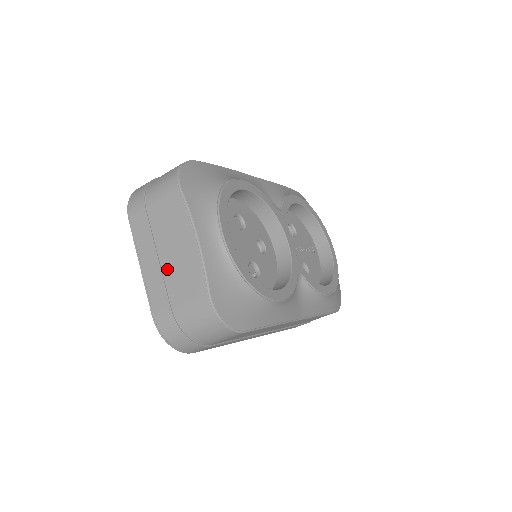
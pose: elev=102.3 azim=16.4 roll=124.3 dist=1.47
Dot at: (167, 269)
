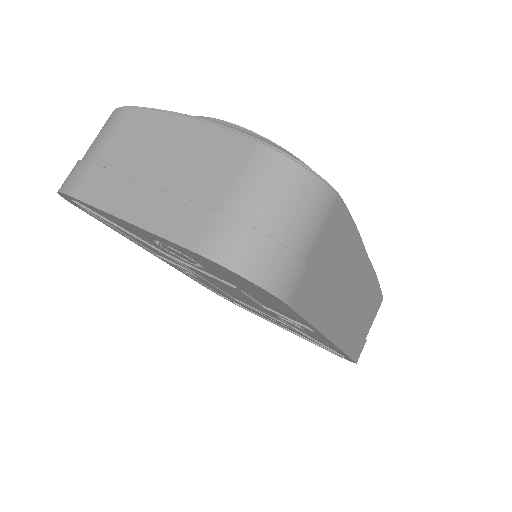
Dot at: (172, 182)
